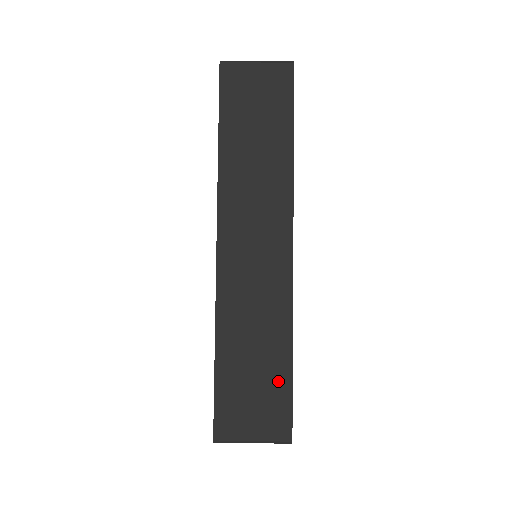
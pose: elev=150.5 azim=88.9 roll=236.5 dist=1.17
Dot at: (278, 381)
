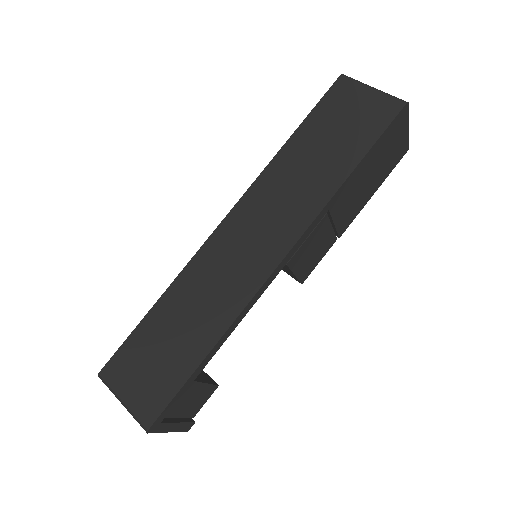
Dot at: (179, 367)
